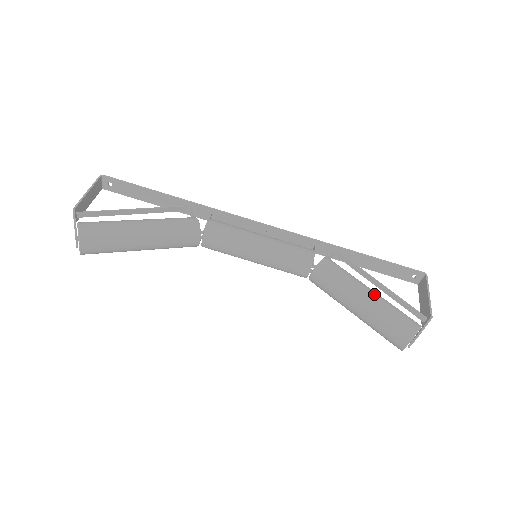
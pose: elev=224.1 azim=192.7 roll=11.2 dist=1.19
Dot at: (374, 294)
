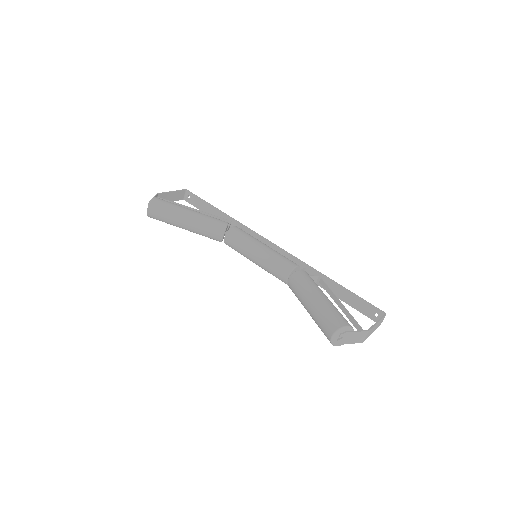
Dot at: (326, 298)
